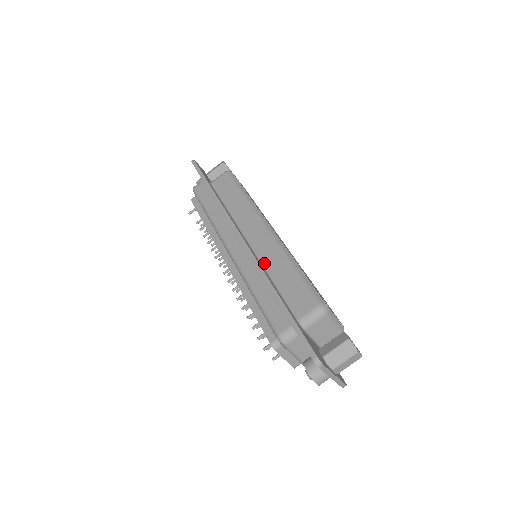
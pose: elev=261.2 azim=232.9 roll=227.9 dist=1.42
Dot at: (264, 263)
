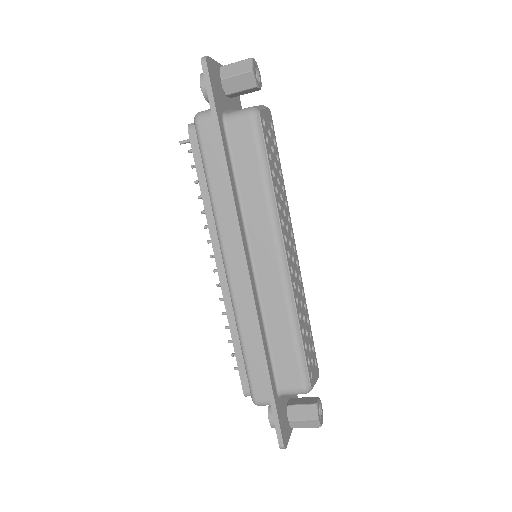
Dot at: (263, 306)
